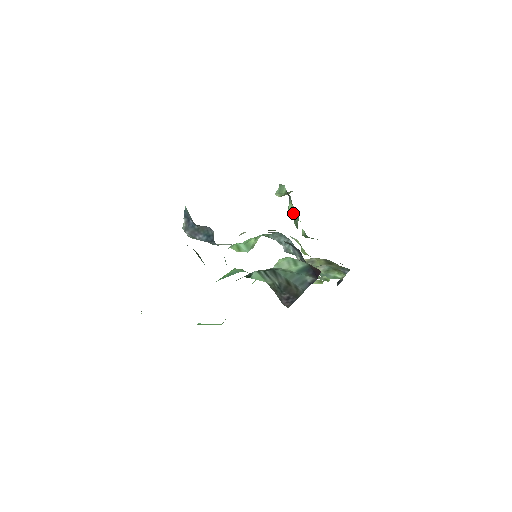
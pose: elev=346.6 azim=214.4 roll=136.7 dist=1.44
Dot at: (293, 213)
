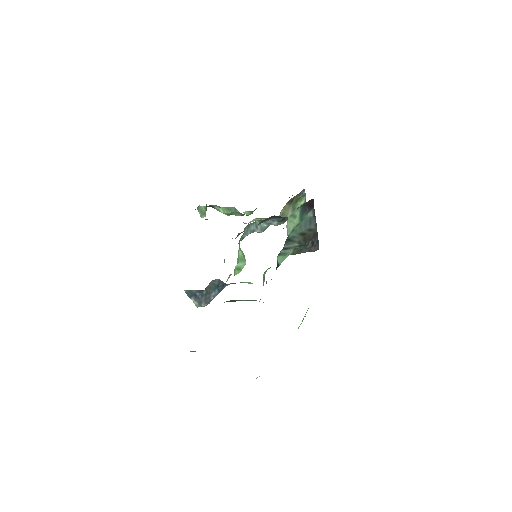
Dot at: (228, 211)
